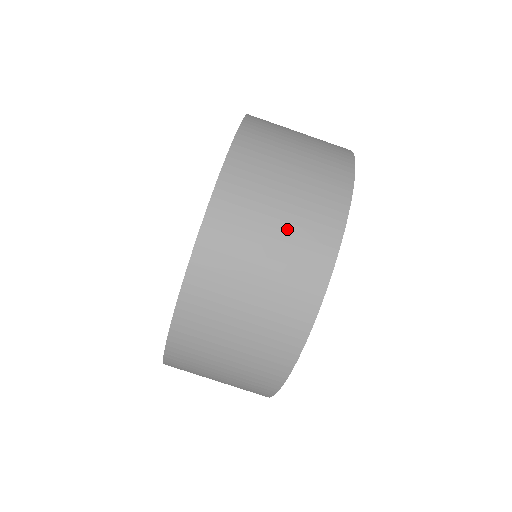
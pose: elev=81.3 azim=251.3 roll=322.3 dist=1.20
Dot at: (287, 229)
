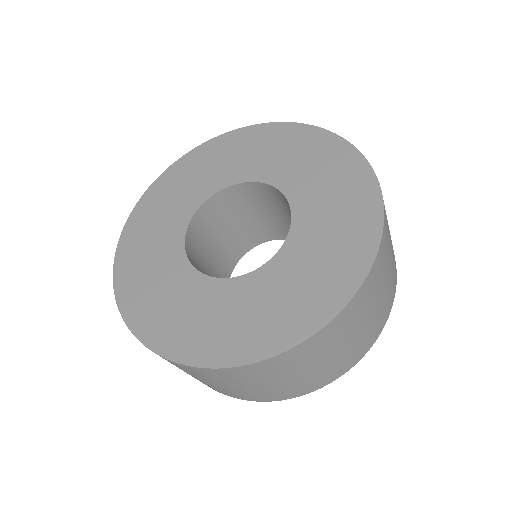
Dot at: (392, 261)
